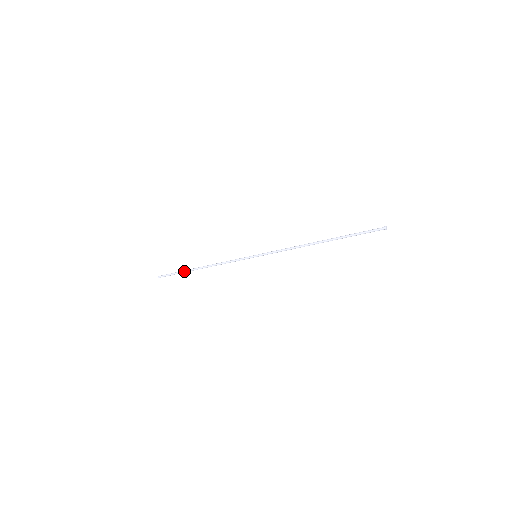
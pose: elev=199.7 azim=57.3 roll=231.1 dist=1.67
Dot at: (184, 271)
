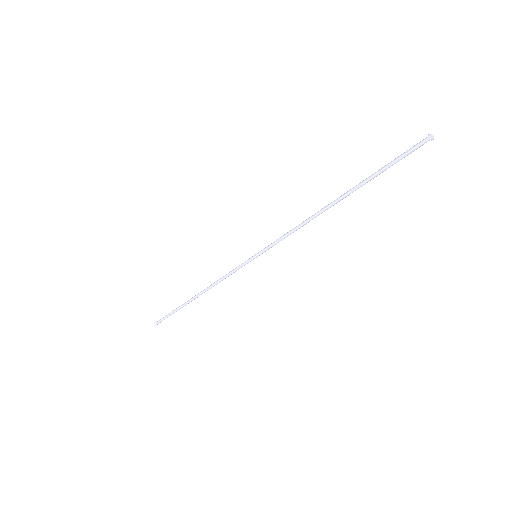
Dot at: (181, 305)
